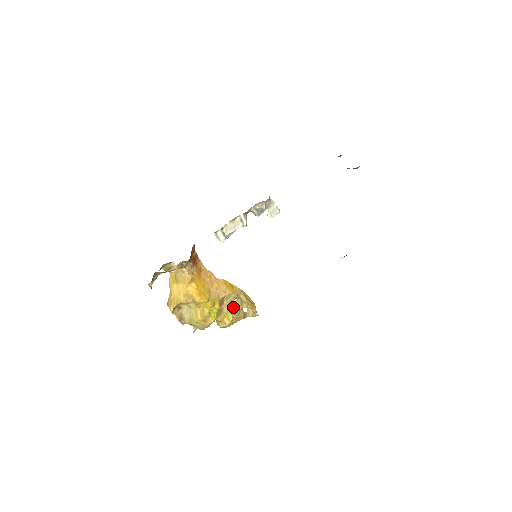
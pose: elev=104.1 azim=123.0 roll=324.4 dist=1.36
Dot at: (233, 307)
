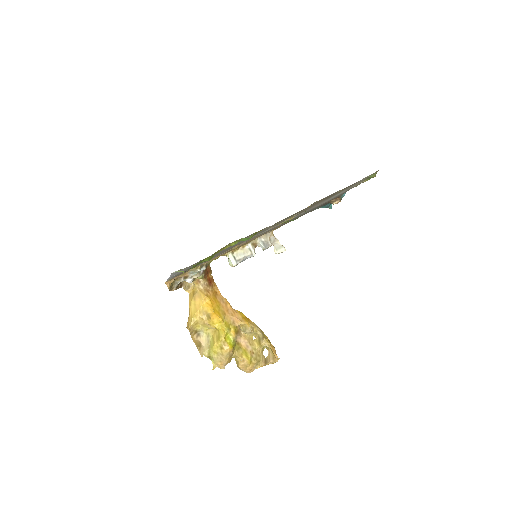
Dot at: (251, 345)
